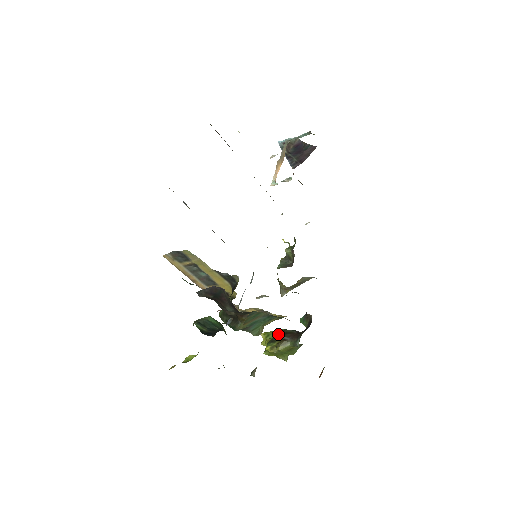
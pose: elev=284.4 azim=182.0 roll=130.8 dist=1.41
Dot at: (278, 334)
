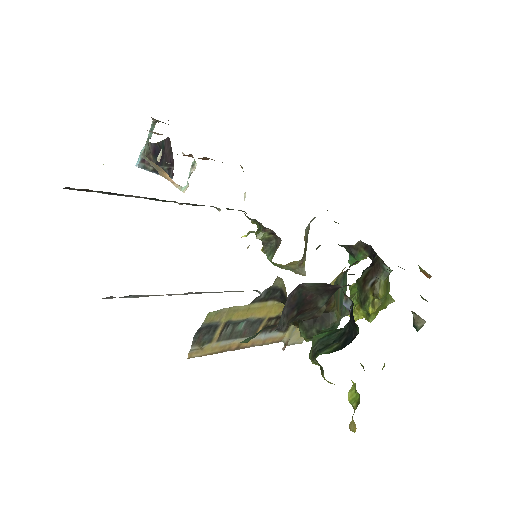
Dot at: (359, 291)
